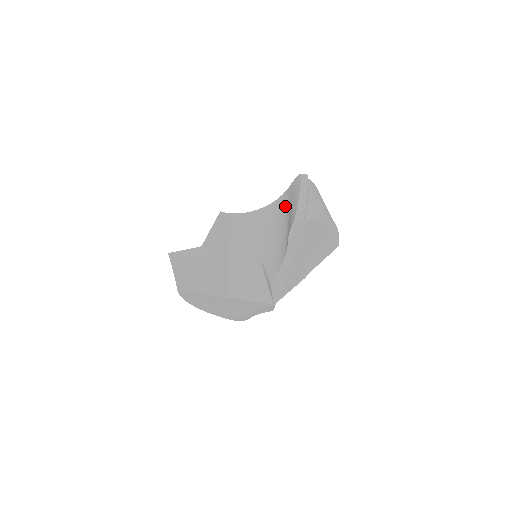
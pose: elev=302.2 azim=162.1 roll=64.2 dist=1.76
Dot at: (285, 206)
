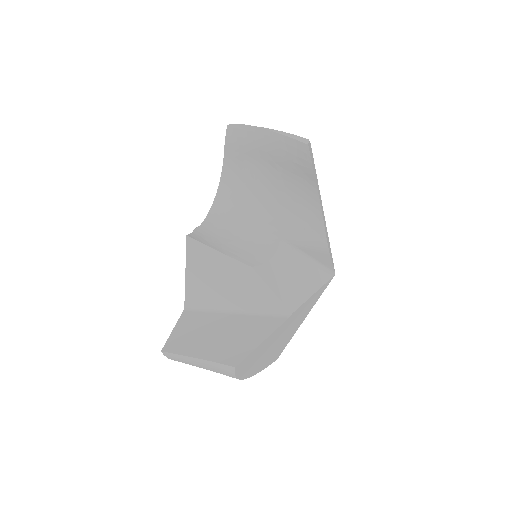
Dot at: (246, 169)
